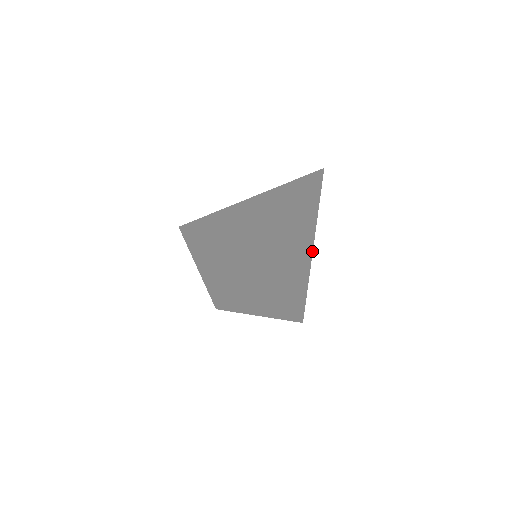
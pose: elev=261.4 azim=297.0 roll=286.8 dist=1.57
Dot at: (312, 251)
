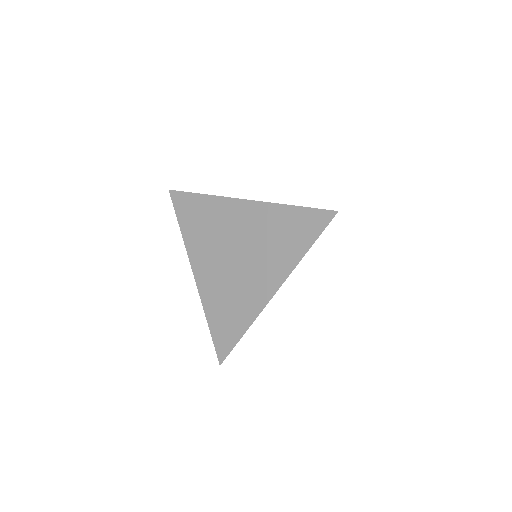
Dot at: occluded
